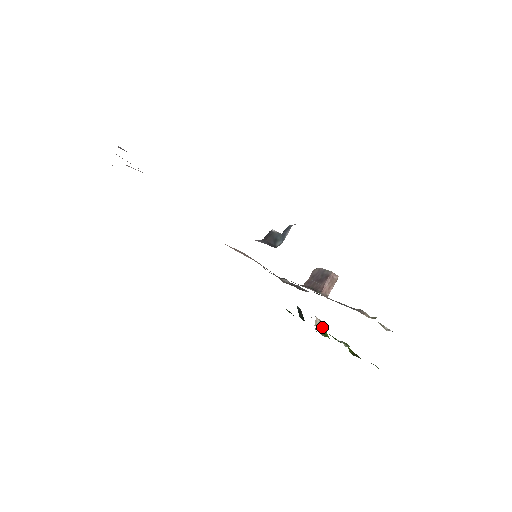
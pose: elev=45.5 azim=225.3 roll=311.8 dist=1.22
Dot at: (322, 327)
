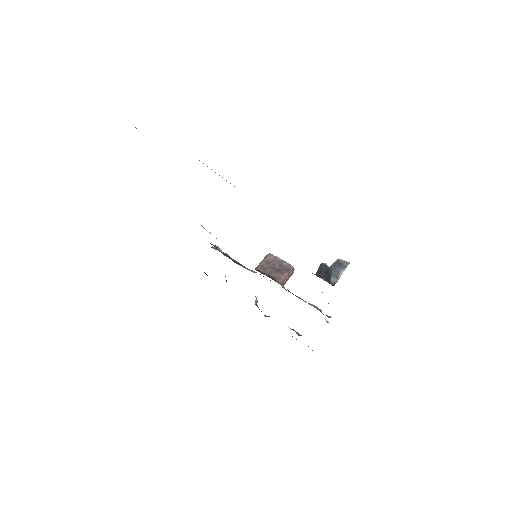
Dot at: occluded
